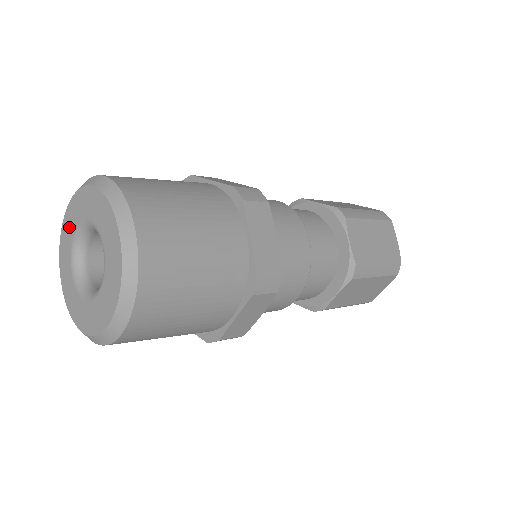
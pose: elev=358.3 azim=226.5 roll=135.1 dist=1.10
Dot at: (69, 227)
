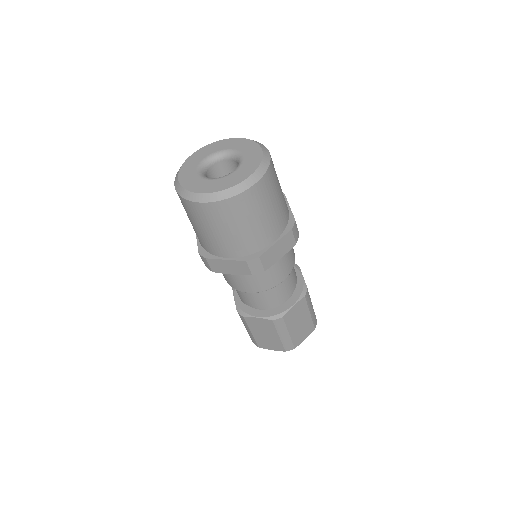
Dot at: (198, 157)
